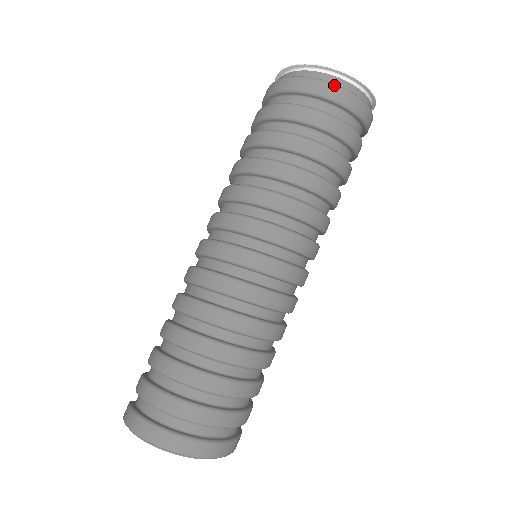
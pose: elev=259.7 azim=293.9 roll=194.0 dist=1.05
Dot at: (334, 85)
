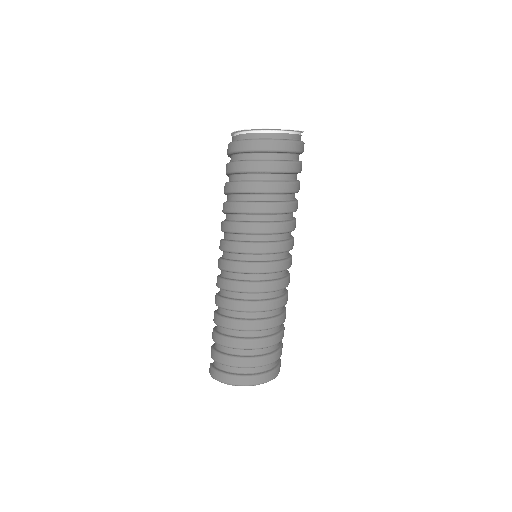
Dot at: (271, 141)
